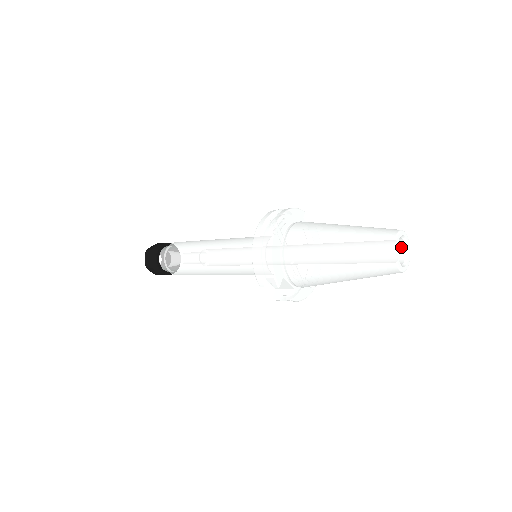
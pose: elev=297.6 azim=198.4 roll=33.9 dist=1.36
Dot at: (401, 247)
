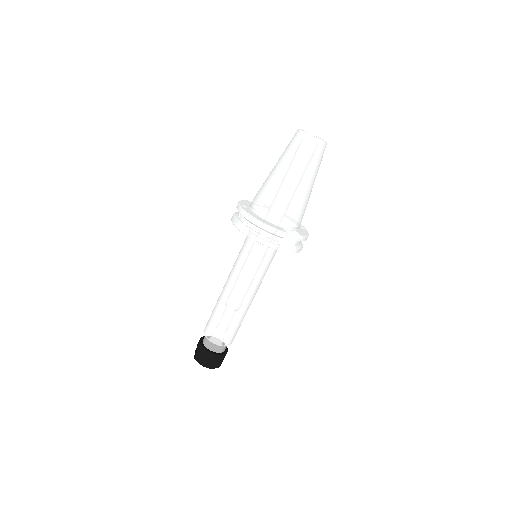
Dot at: occluded
